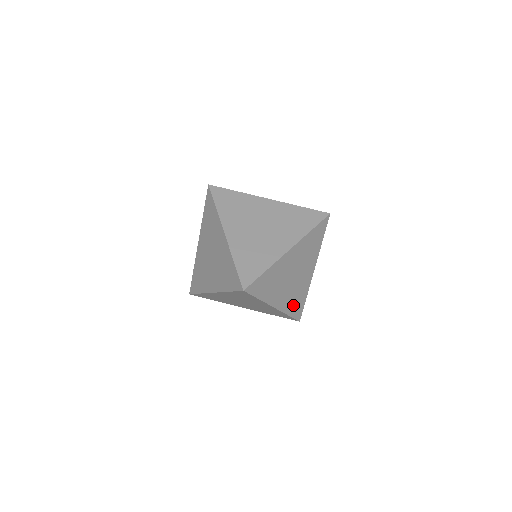
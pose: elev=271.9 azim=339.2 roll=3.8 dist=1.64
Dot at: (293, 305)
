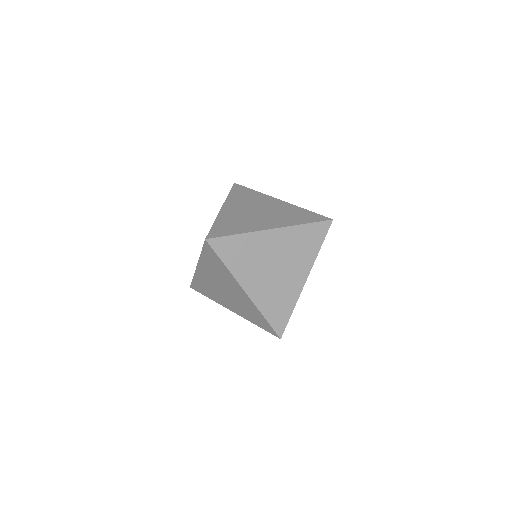
Dot at: occluded
